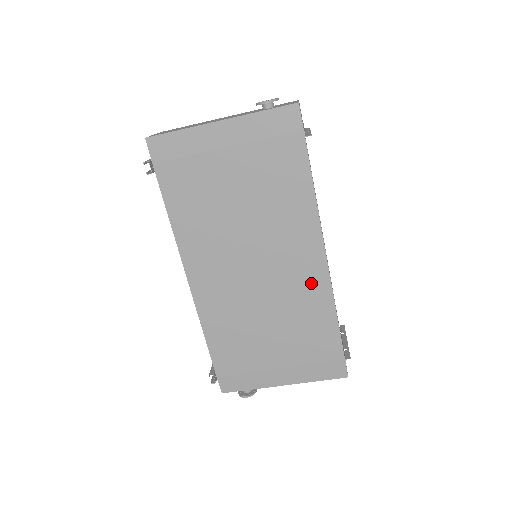
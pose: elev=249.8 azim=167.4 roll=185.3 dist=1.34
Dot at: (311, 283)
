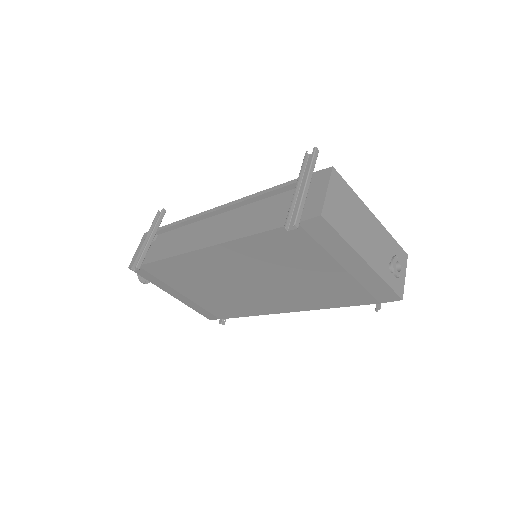
Dot at: (262, 307)
